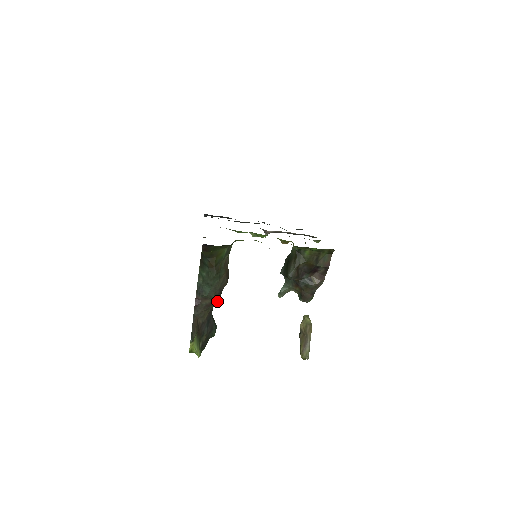
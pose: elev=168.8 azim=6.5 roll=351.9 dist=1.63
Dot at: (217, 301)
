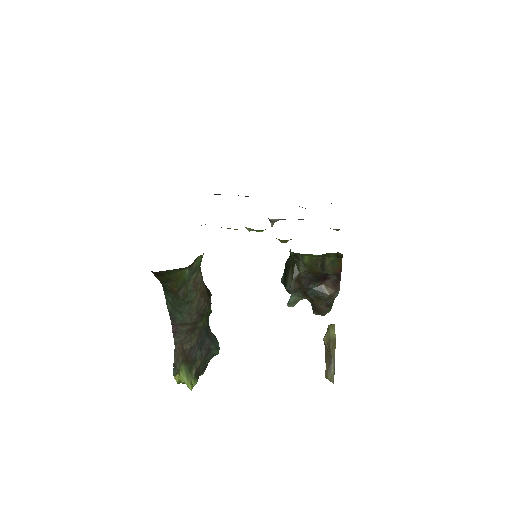
Dot at: (201, 324)
